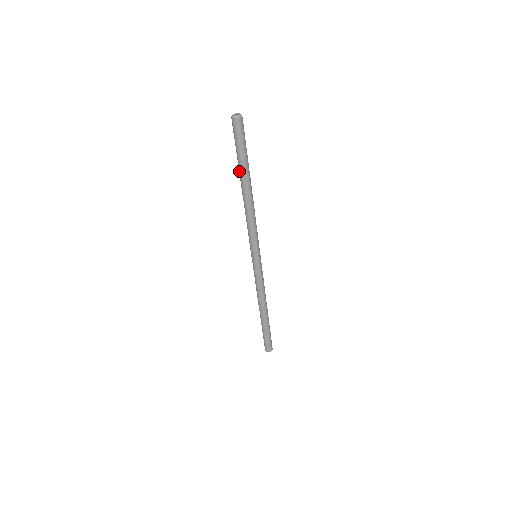
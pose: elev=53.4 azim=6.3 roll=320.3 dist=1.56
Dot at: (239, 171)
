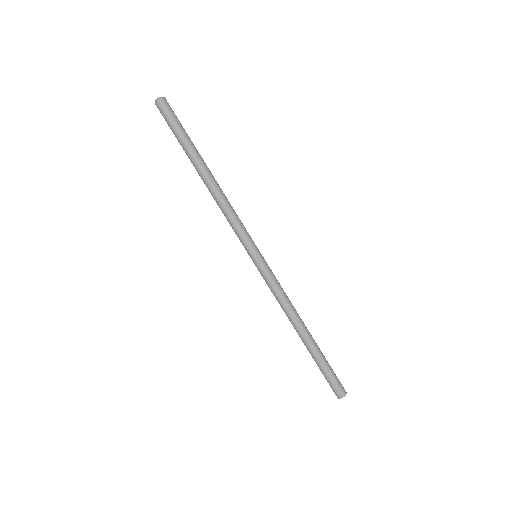
Dot at: (189, 156)
